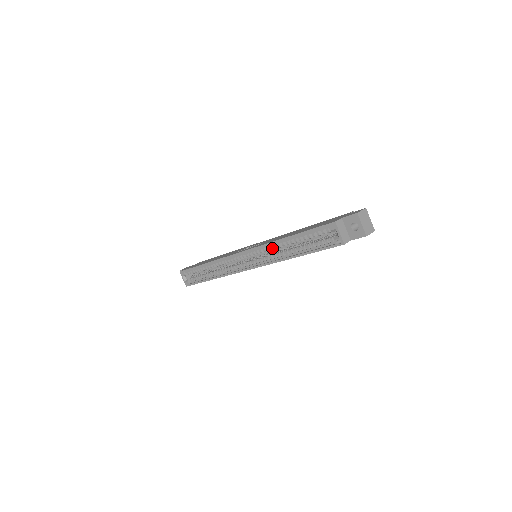
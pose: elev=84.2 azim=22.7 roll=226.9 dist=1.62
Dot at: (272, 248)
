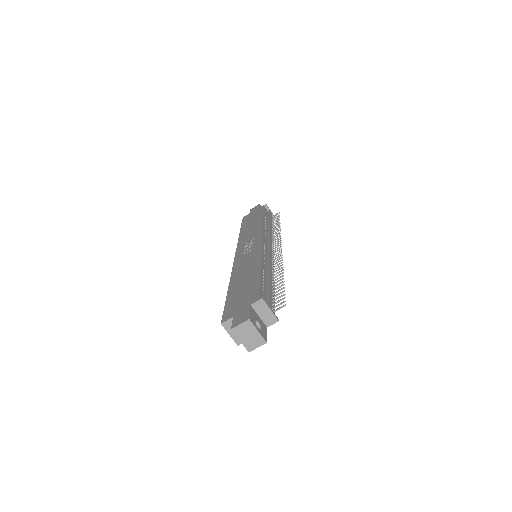
Dot at: occluded
